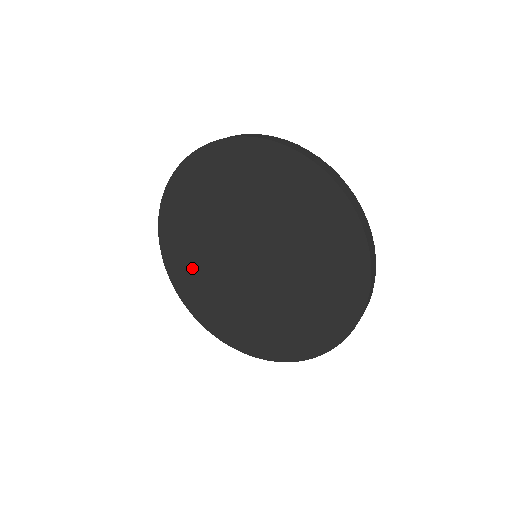
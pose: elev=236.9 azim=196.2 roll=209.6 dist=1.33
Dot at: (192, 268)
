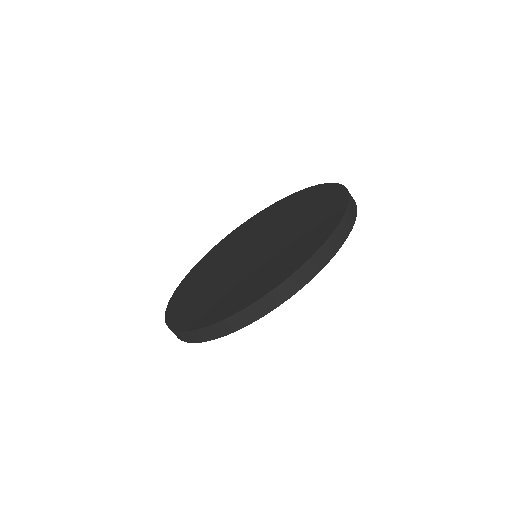
Dot at: (210, 263)
